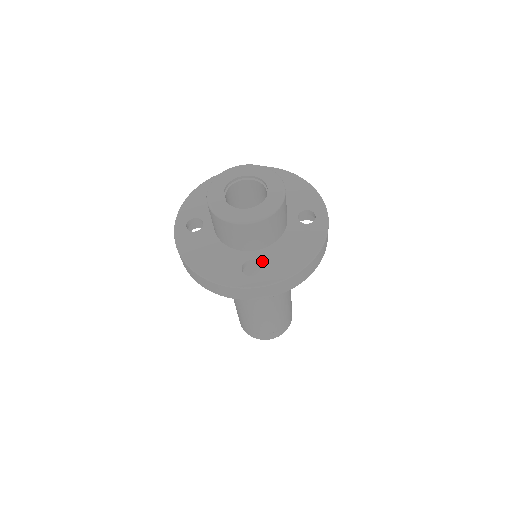
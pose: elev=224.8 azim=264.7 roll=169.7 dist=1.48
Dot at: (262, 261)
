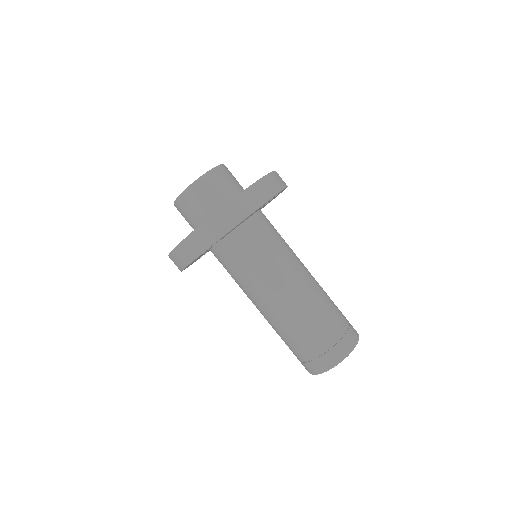
Dot at: occluded
